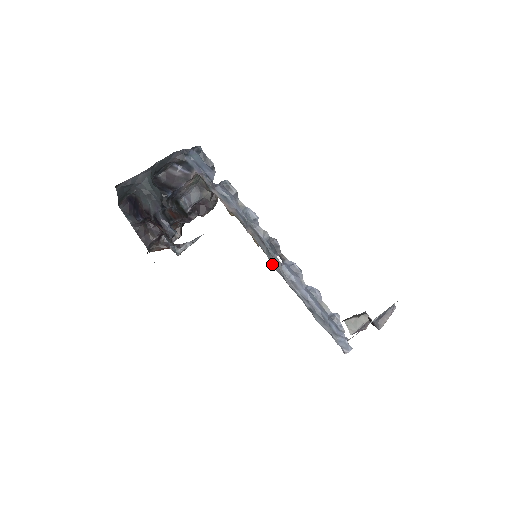
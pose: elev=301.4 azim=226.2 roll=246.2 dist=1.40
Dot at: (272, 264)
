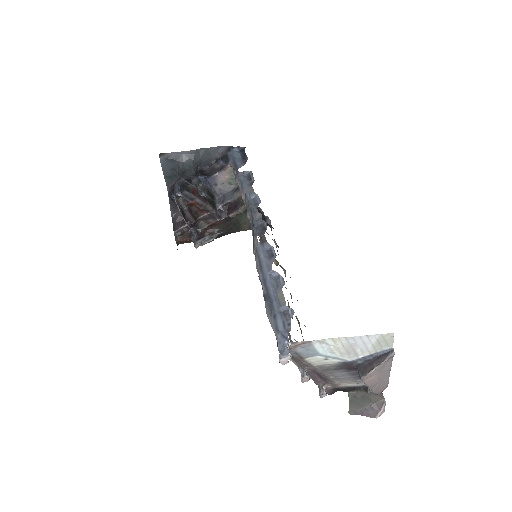
Dot at: (254, 248)
